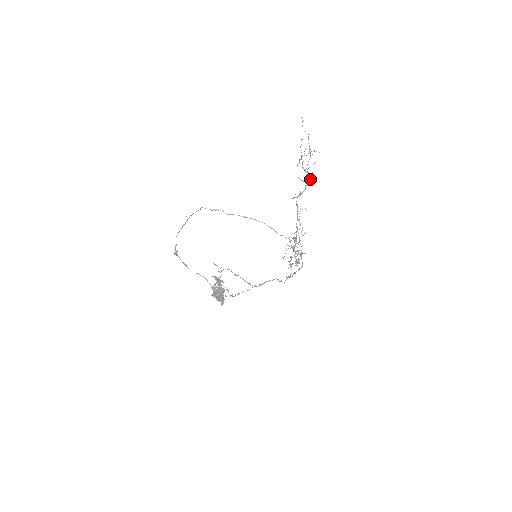
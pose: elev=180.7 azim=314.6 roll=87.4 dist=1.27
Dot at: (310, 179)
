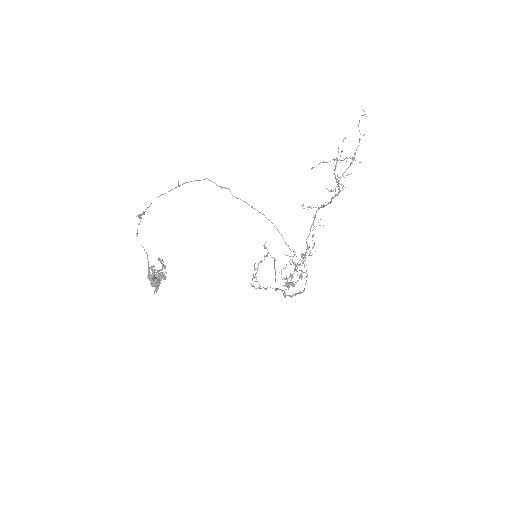
Dot at: (339, 192)
